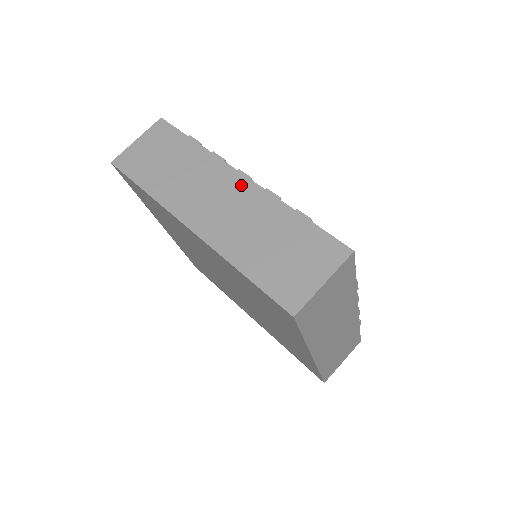
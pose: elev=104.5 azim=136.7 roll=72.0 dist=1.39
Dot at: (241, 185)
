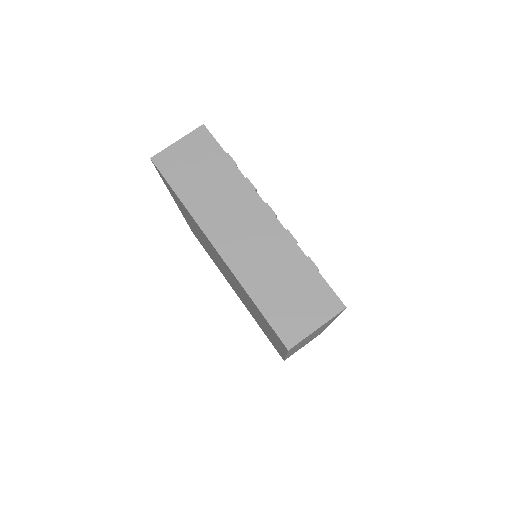
Dot at: (266, 220)
